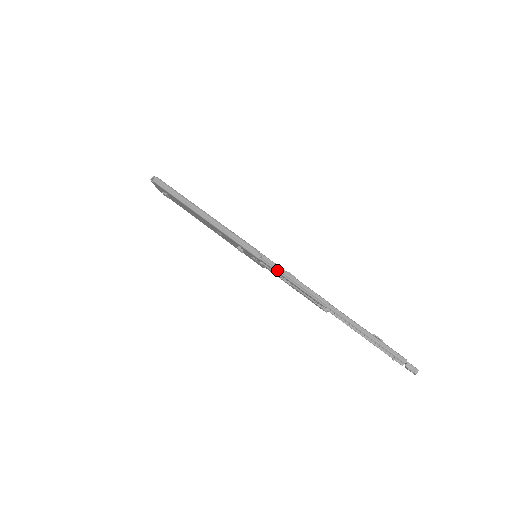
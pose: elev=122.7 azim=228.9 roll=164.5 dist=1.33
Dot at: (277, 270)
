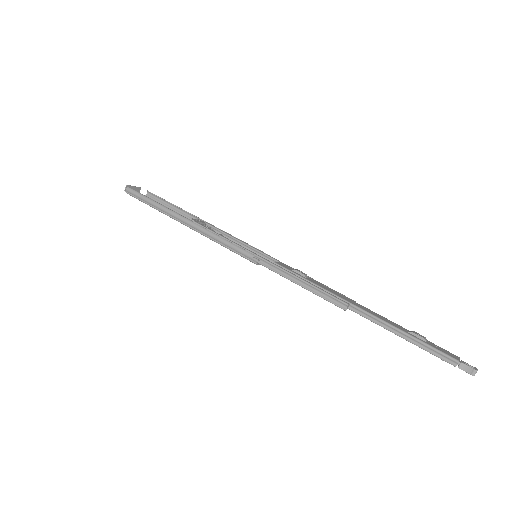
Dot at: (280, 274)
